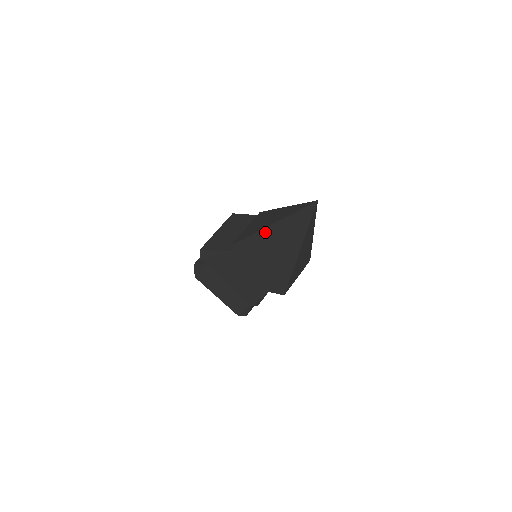
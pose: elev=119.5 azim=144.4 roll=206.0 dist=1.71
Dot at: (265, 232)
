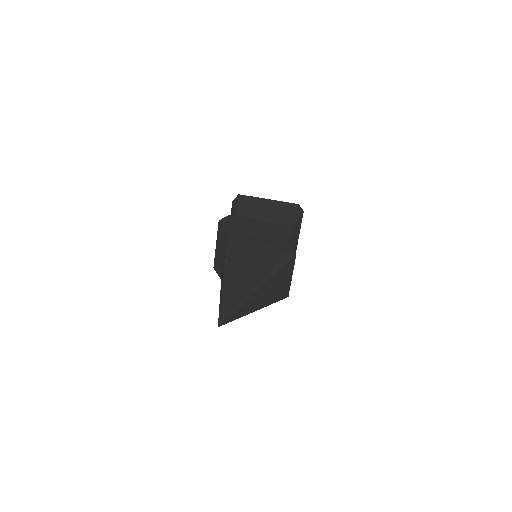
Dot at: occluded
